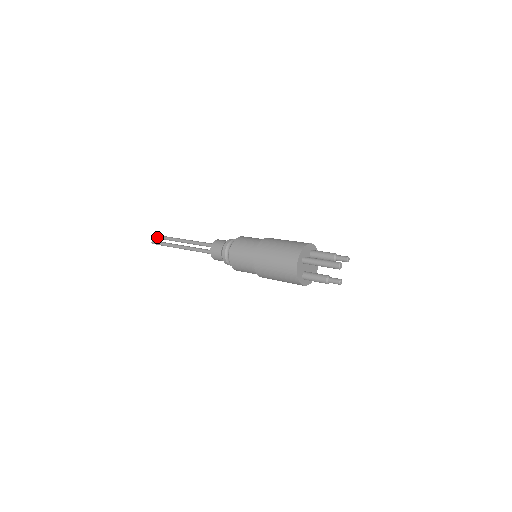
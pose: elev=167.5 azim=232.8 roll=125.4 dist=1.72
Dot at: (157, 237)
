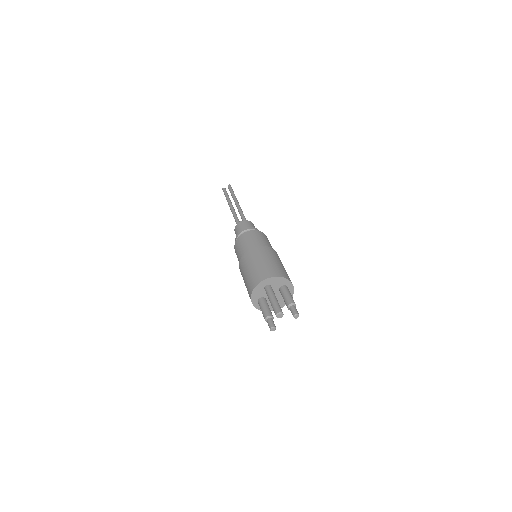
Dot at: (228, 187)
